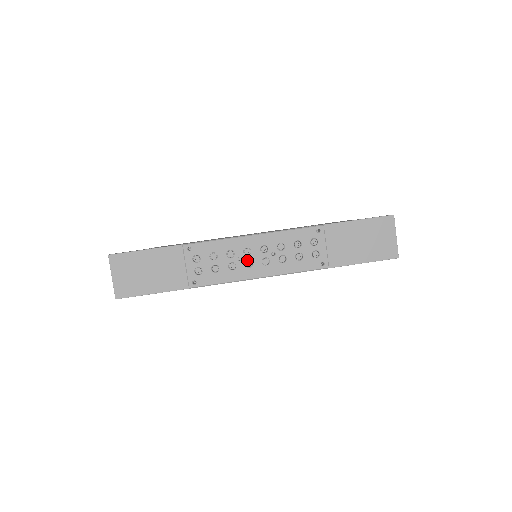
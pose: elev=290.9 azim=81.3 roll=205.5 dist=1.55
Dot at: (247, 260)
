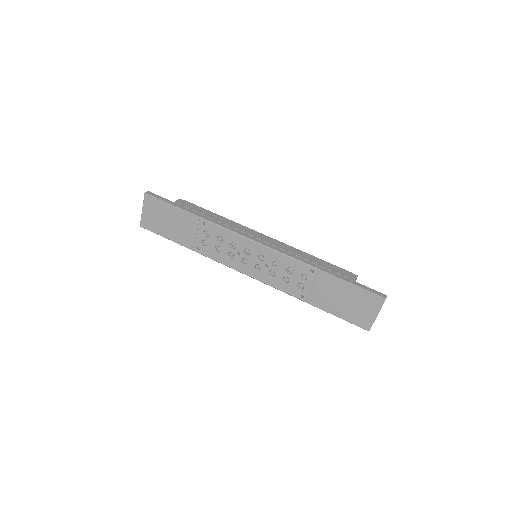
Dot at: (244, 258)
